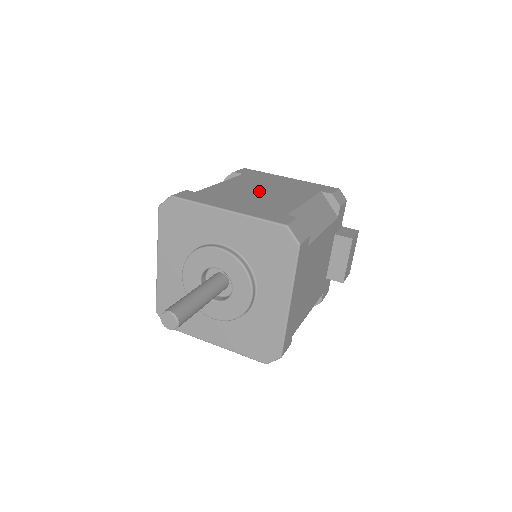
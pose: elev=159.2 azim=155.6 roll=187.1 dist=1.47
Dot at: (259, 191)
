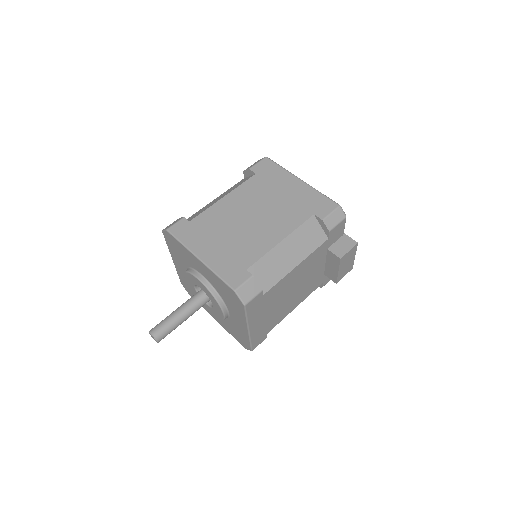
Dot at: (249, 217)
